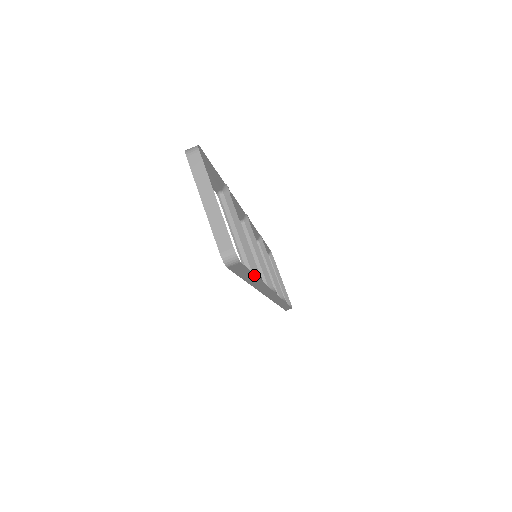
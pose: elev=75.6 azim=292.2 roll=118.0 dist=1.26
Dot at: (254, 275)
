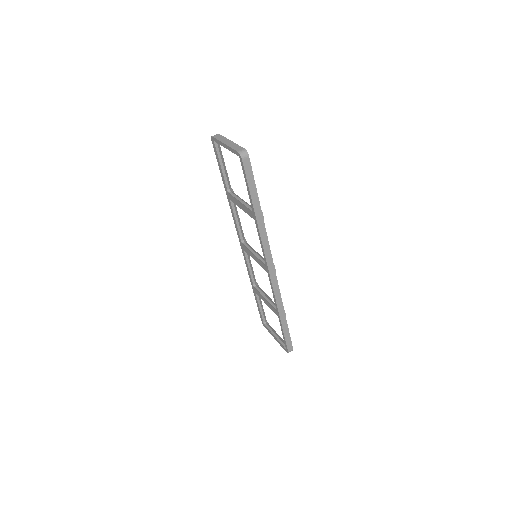
Dot at: (257, 196)
